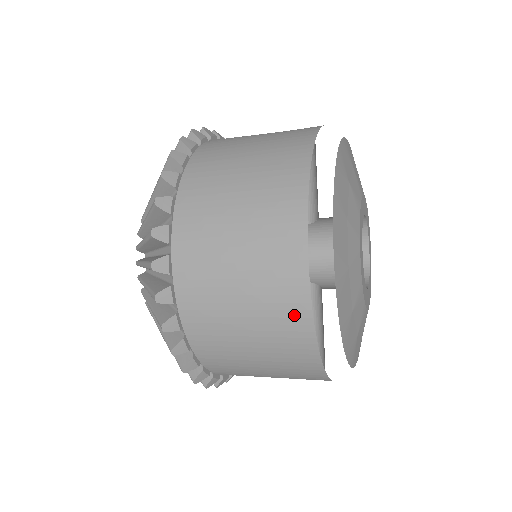
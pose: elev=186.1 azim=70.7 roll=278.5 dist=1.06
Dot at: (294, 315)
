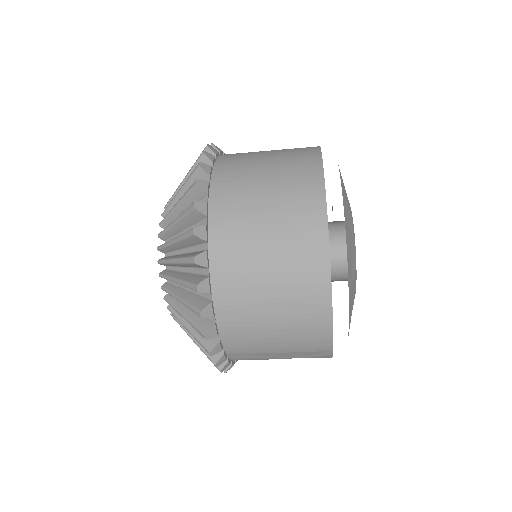
Dot at: (315, 273)
